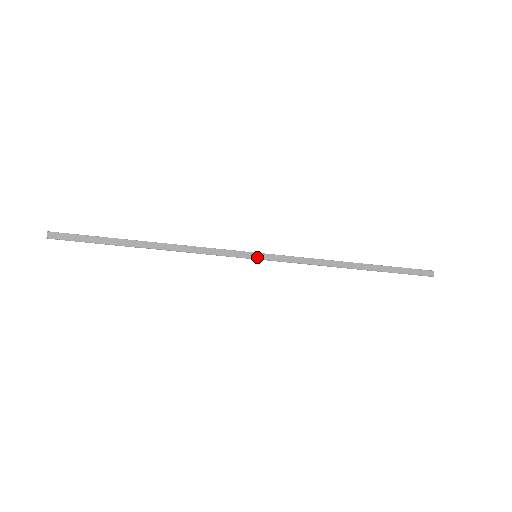
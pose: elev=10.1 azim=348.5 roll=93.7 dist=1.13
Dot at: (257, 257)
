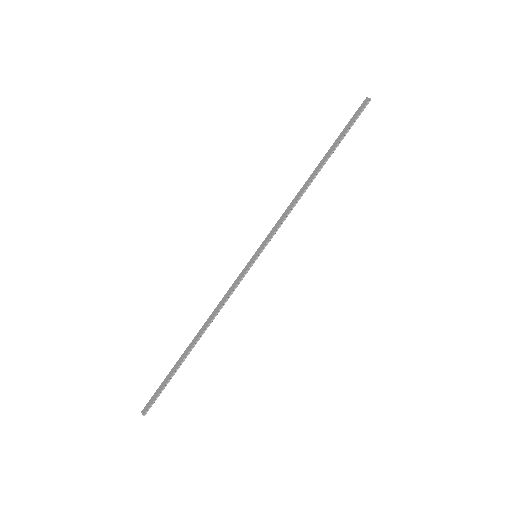
Dot at: (257, 255)
